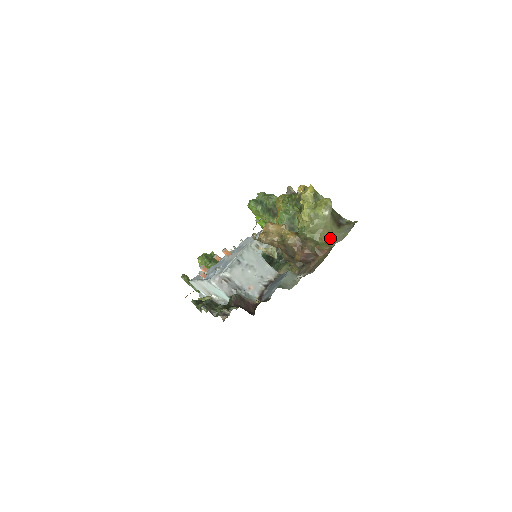
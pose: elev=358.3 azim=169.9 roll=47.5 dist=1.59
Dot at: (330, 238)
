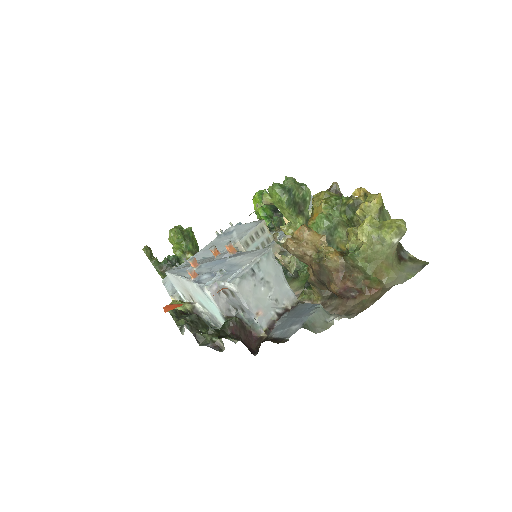
Dot at: (387, 275)
